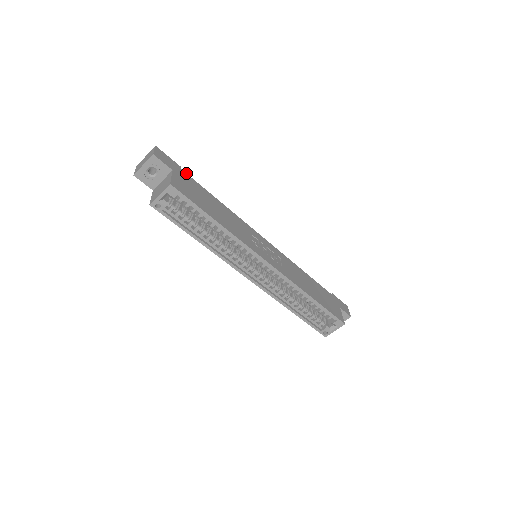
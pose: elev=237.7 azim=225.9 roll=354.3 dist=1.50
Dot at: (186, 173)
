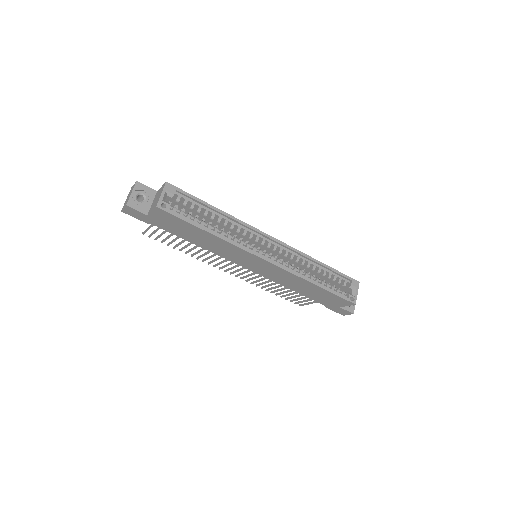
Dot at: occluded
